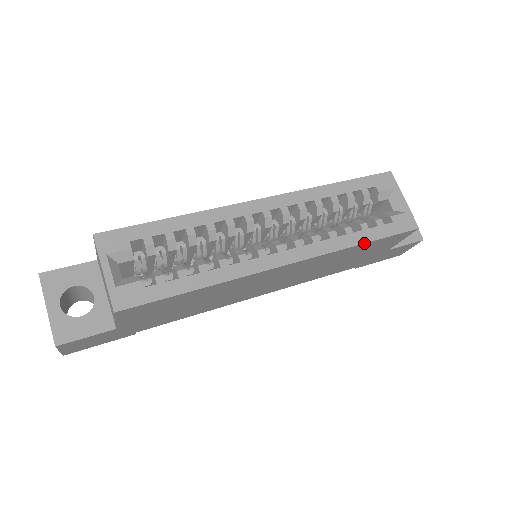
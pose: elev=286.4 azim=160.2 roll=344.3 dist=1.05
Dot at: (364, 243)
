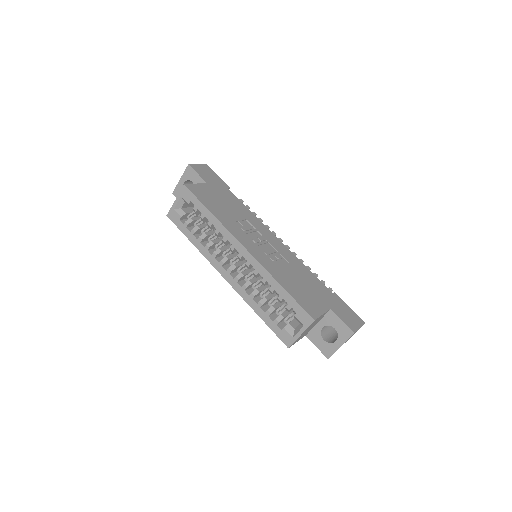
Dot at: (259, 316)
